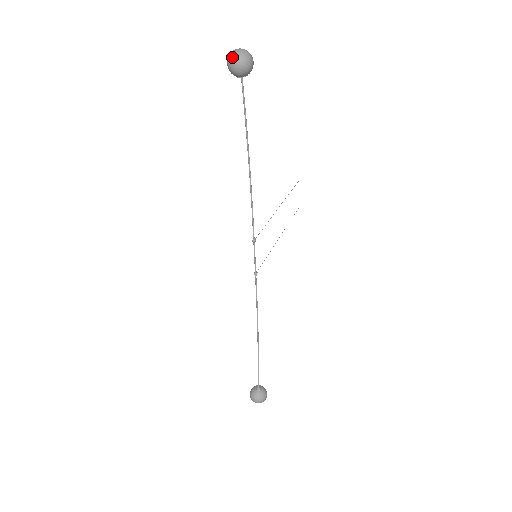
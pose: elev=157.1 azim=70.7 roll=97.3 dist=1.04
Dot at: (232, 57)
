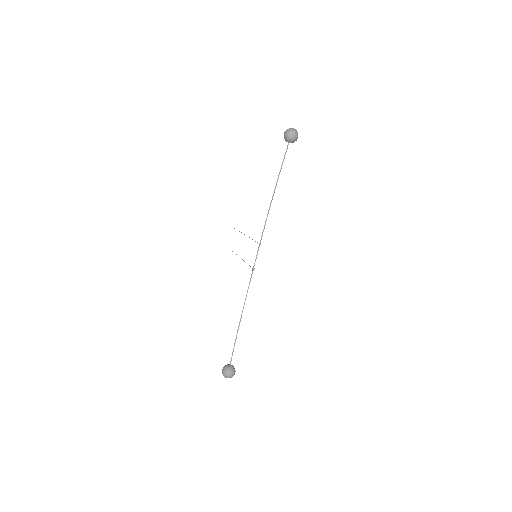
Dot at: (292, 131)
